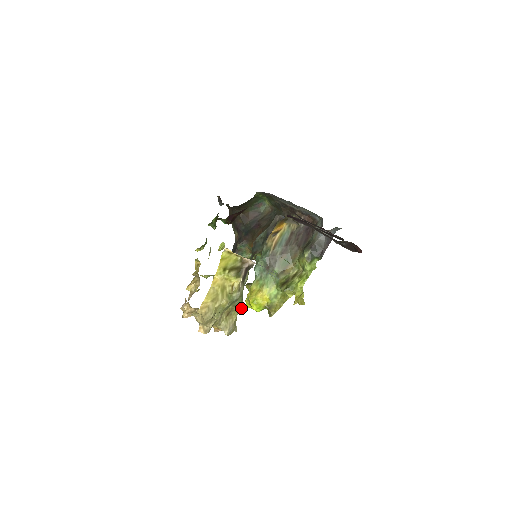
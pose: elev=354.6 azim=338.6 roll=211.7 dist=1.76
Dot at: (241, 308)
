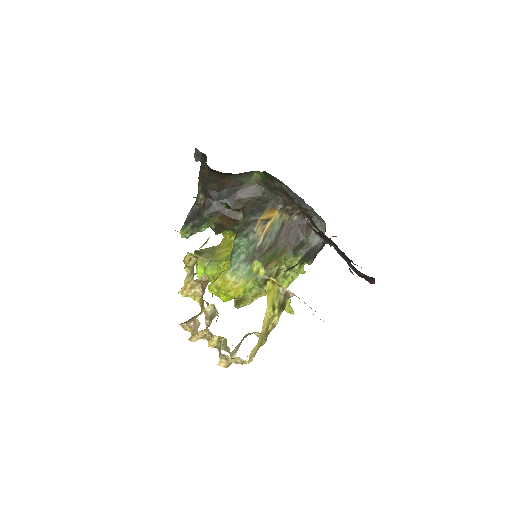
Dot at: (259, 334)
